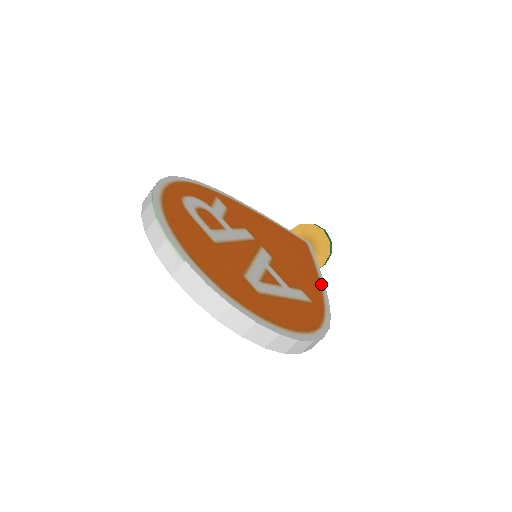
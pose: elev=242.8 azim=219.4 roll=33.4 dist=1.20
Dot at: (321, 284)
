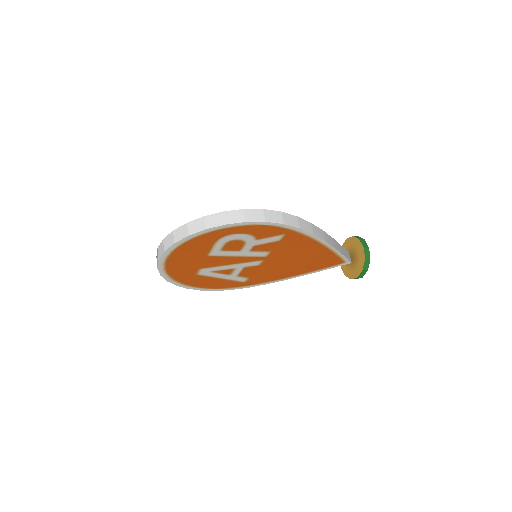
Dot at: occluded
